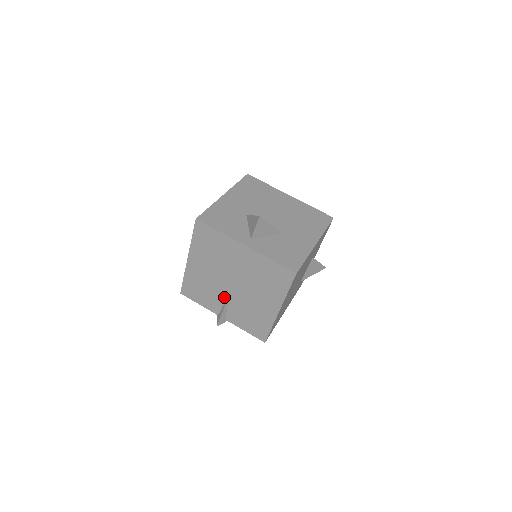
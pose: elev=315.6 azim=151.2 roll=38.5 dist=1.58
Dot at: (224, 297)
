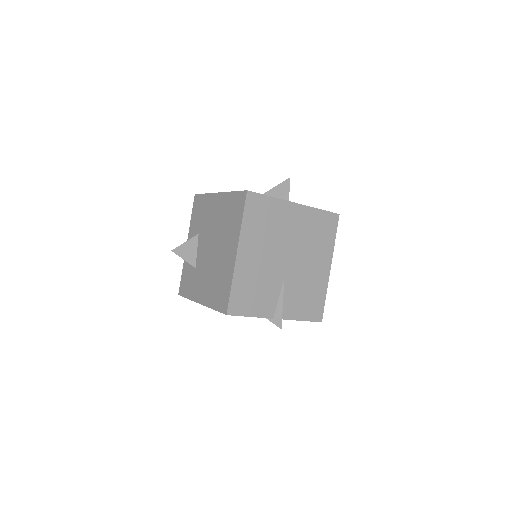
Dot at: (279, 285)
